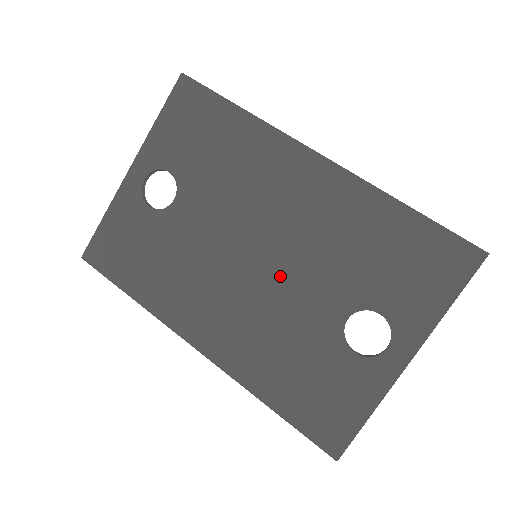
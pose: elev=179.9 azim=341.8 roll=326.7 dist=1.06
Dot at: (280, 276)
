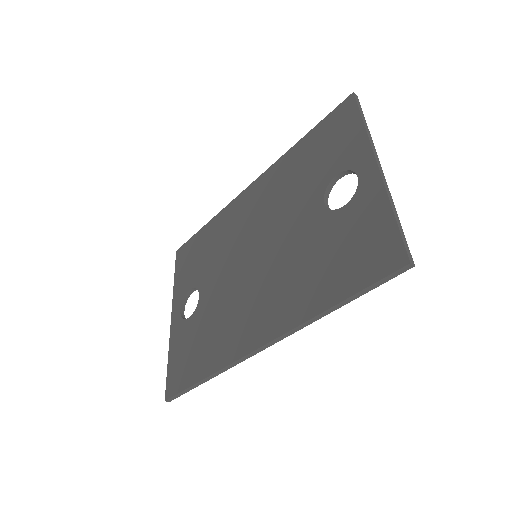
Dot at: (273, 242)
